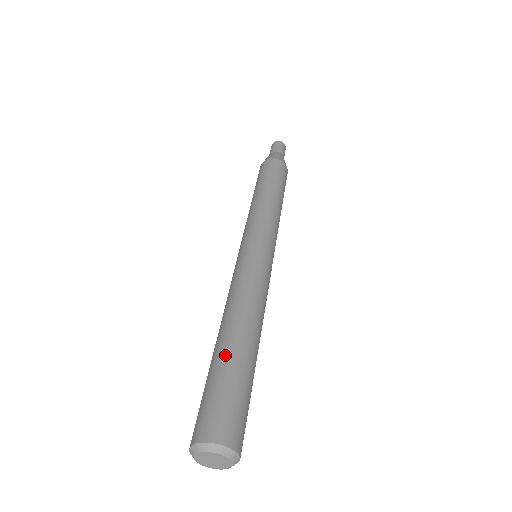
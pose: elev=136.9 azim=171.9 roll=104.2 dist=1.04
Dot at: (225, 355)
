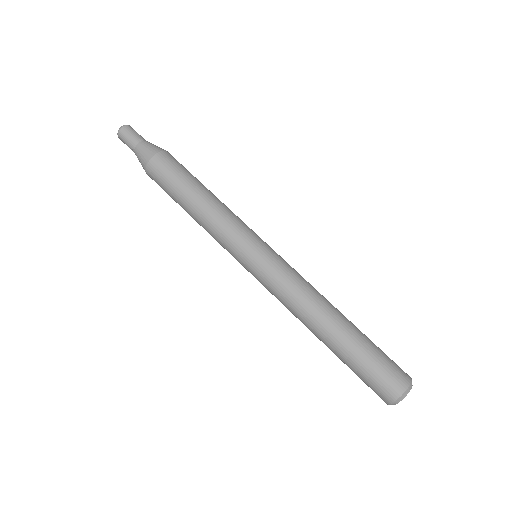
Dot at: (358, 333)
